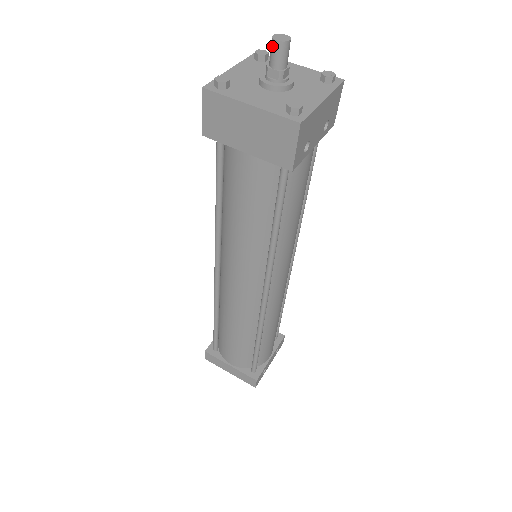
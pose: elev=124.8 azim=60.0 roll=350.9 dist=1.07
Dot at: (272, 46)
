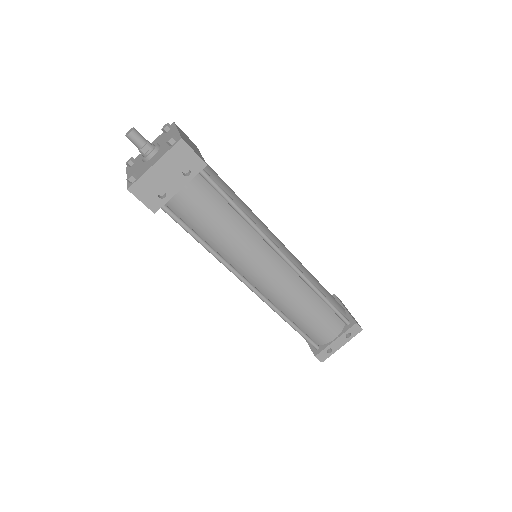
Dot at: (129, 138)
